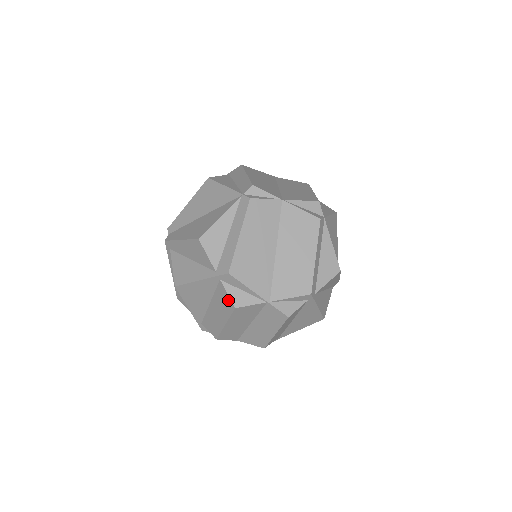
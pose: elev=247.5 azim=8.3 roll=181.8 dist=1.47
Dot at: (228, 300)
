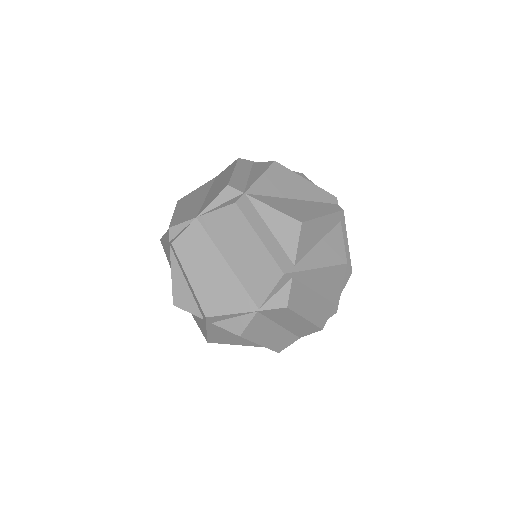
Dot at: occluded
